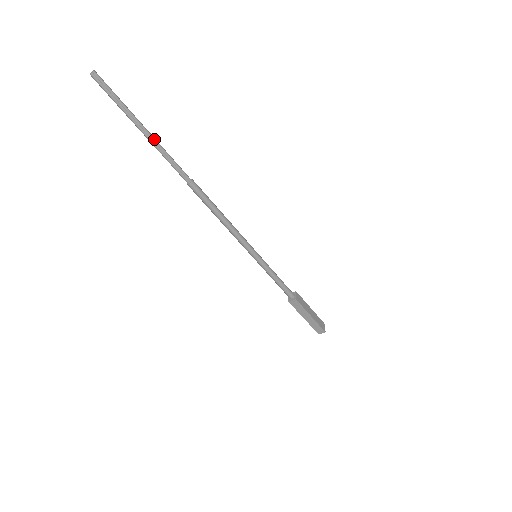
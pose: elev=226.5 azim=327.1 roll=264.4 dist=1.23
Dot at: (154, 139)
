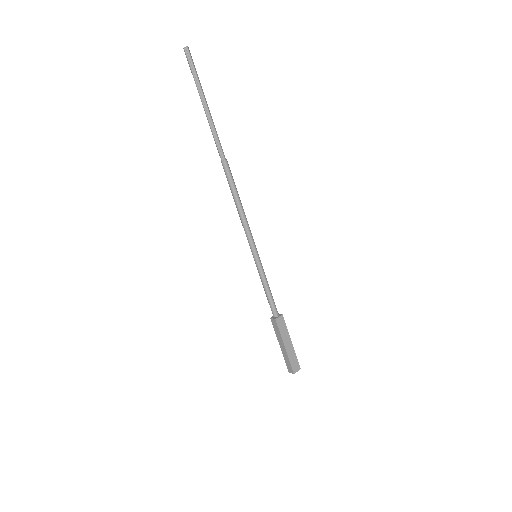
Dot at: (209, 114)
